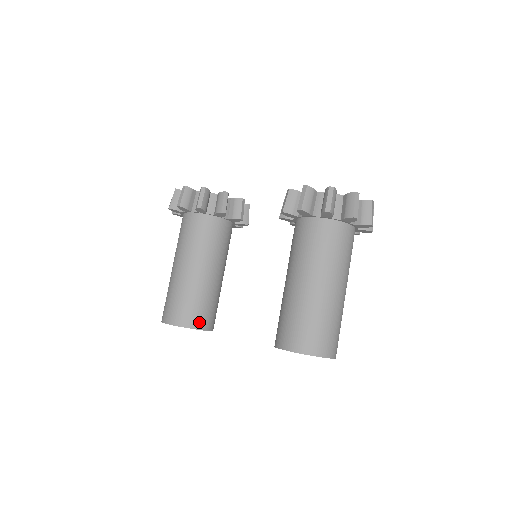
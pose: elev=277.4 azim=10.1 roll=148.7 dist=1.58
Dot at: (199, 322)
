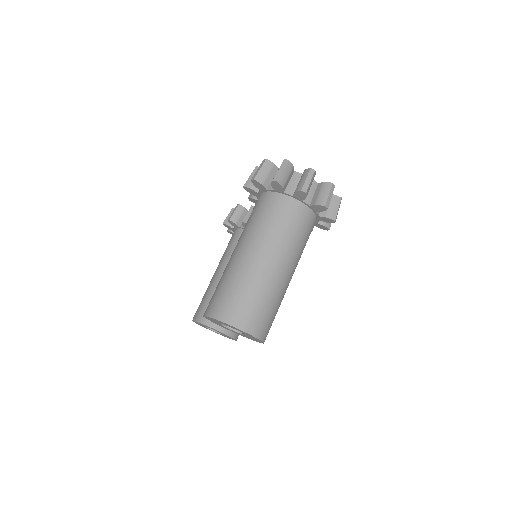
Dot at: occluded
